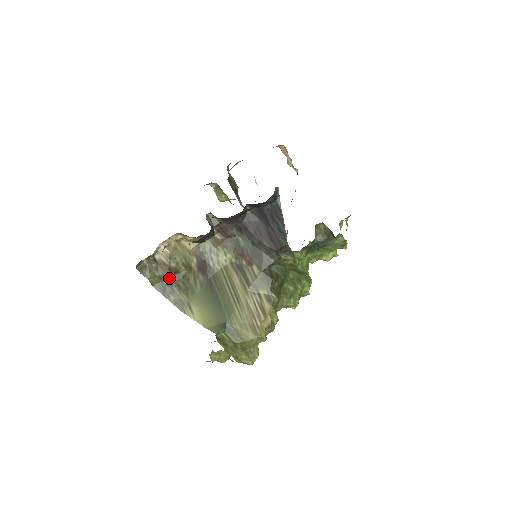
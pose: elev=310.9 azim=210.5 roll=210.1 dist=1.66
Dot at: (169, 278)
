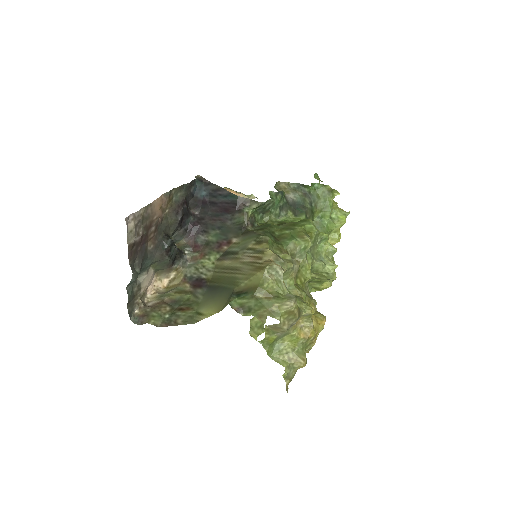
Dot at: (169, 310)
